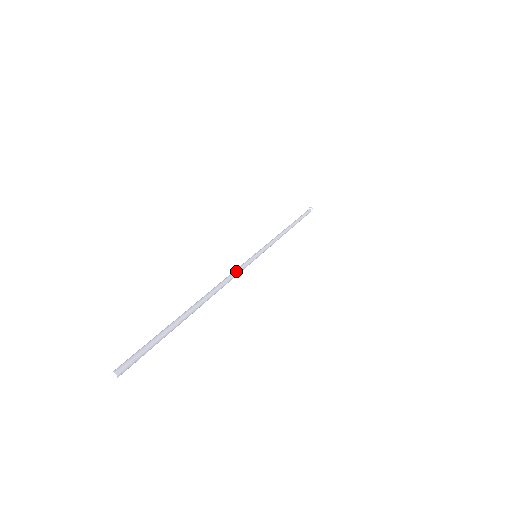
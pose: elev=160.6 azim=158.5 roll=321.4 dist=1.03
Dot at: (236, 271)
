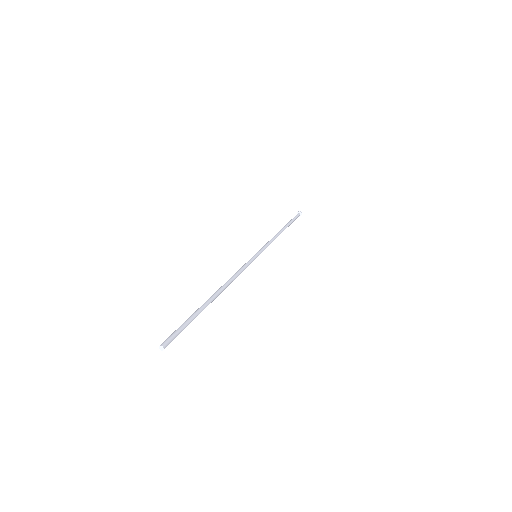
Dot at: (241, 269)
